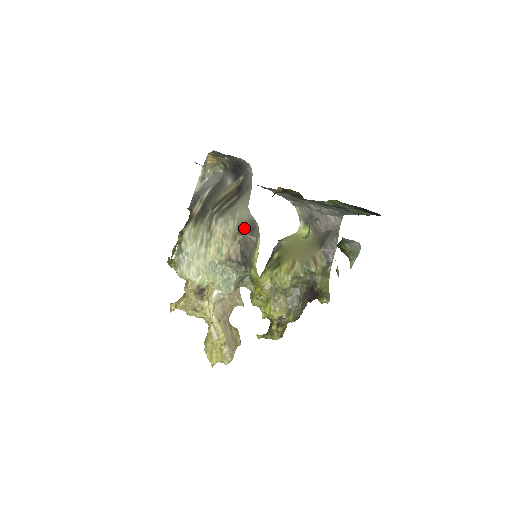
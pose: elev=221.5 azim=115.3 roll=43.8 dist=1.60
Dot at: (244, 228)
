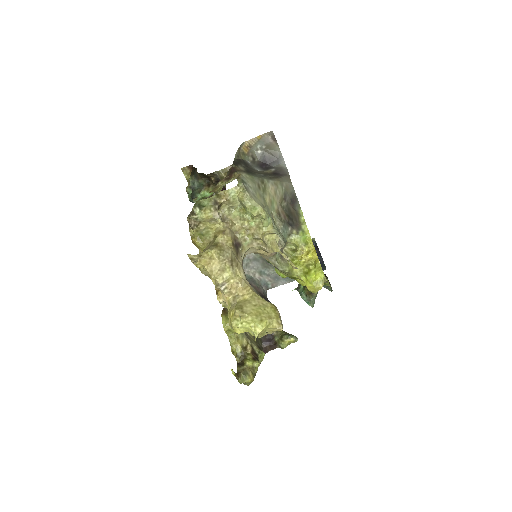
Dot at: (289, 197)
